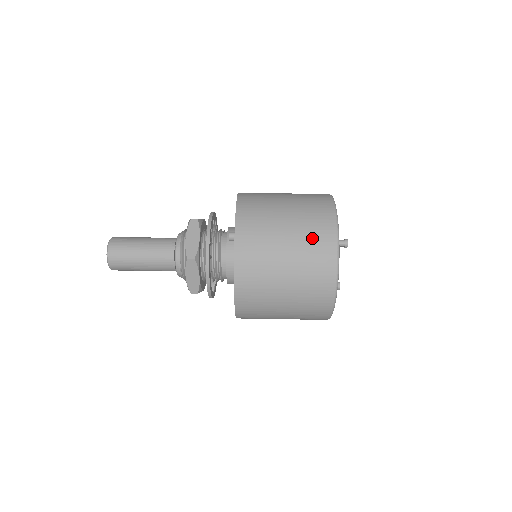
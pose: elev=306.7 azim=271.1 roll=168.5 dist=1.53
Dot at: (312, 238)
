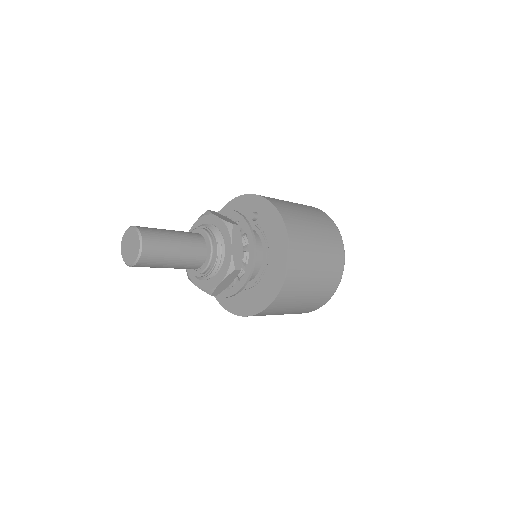
Dot at: (312, 209)
